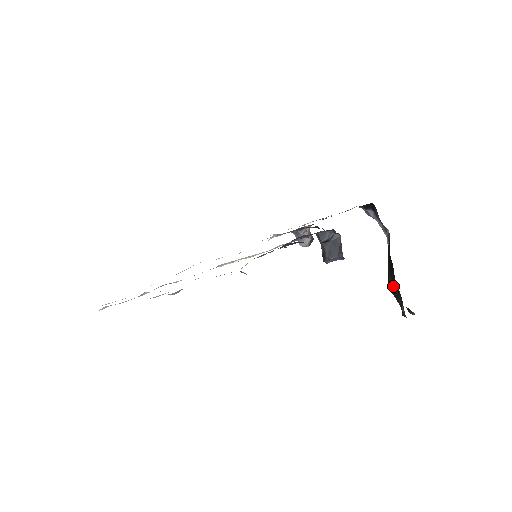
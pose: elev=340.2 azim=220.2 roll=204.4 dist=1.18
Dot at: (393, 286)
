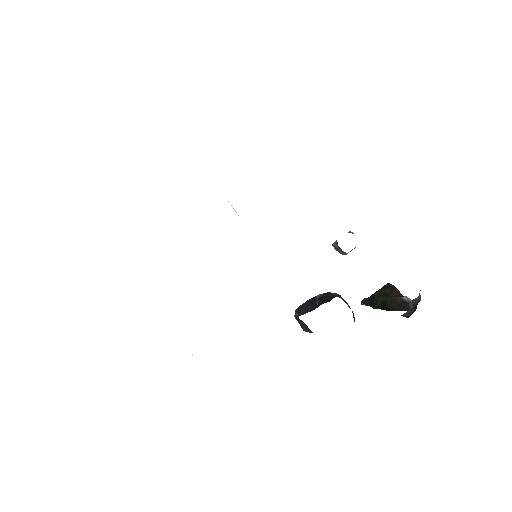
Dot at: (374, 300)
